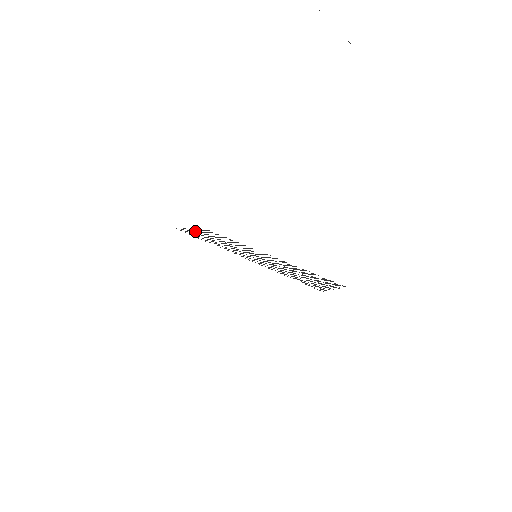
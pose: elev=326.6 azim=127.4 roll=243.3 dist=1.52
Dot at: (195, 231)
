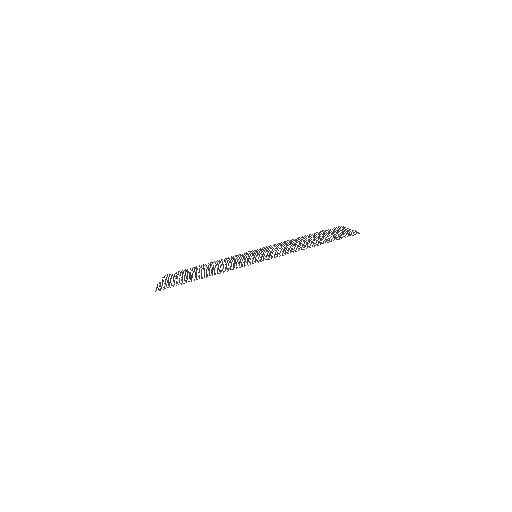
Dot at: (168, 282)
